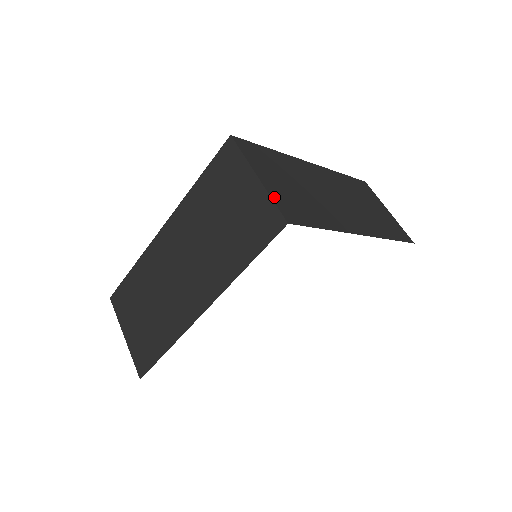
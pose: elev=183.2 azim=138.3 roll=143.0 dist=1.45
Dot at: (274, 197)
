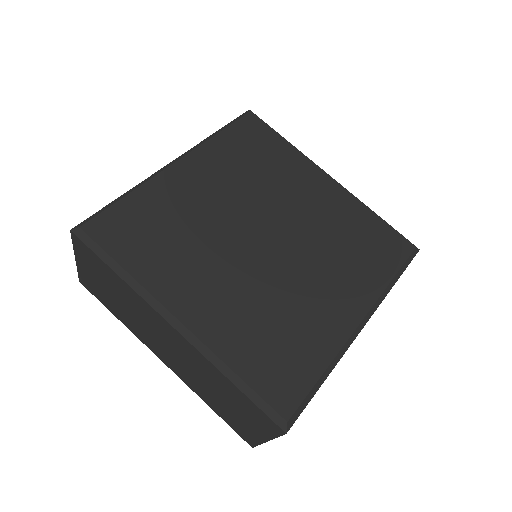
Dot at: occluded
